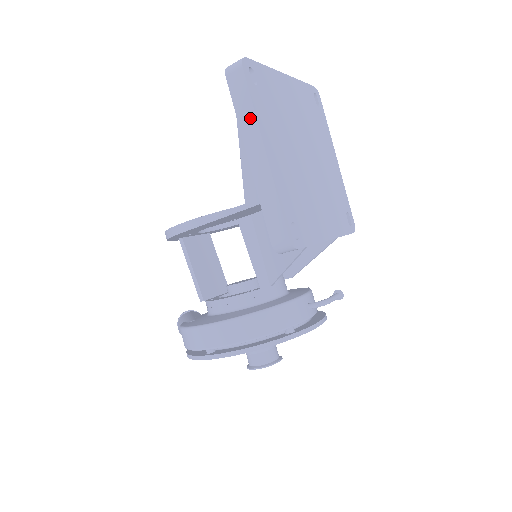
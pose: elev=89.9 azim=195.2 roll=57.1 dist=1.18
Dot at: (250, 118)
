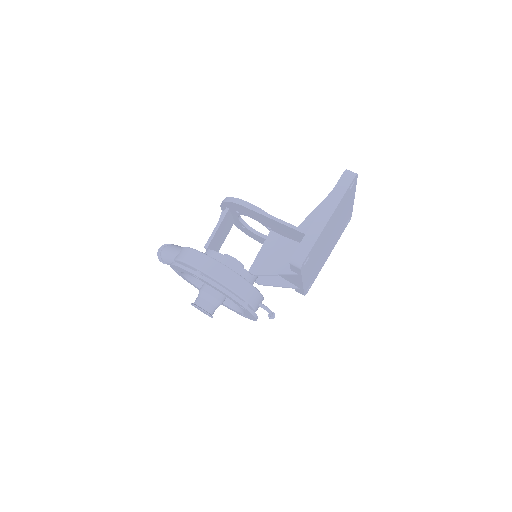
Dot at: (338, 198)
